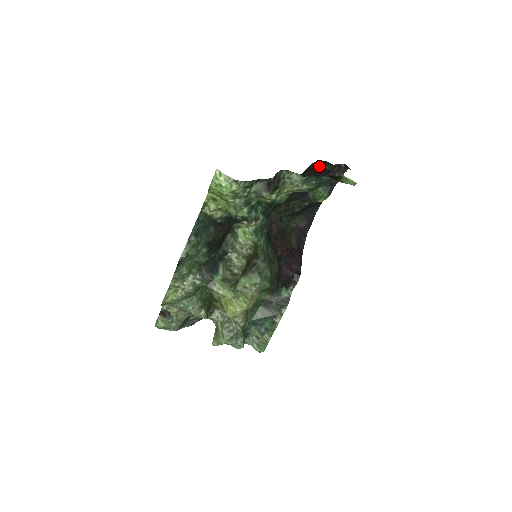
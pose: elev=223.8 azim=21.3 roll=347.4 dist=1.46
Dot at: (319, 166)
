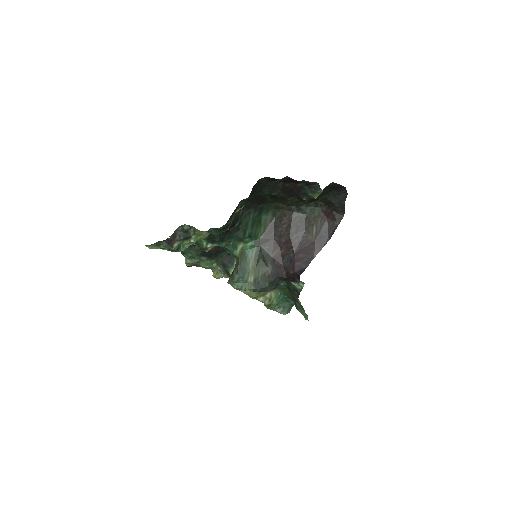
Dot at: (272, 178)
